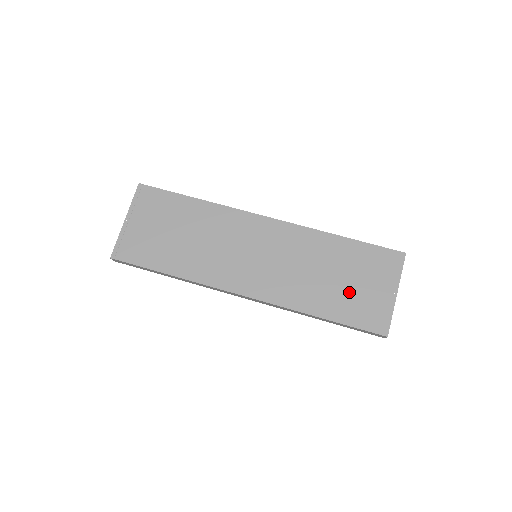
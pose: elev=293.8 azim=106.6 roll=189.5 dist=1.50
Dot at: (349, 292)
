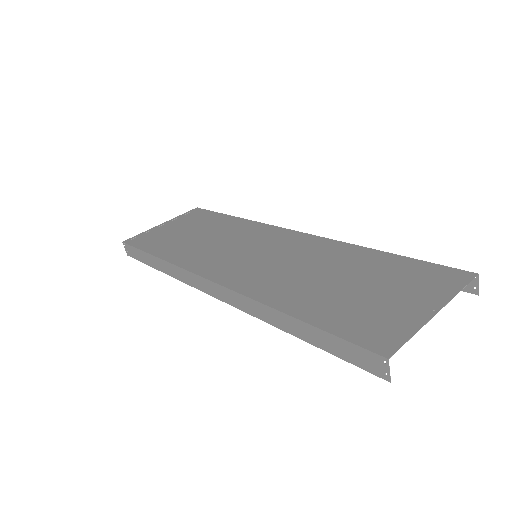
Dot at: (353, 297)
